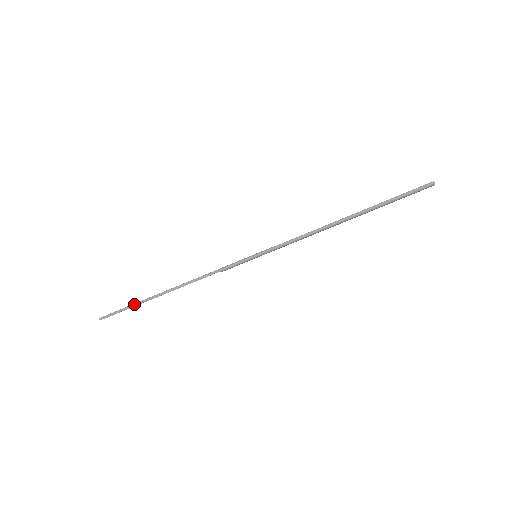
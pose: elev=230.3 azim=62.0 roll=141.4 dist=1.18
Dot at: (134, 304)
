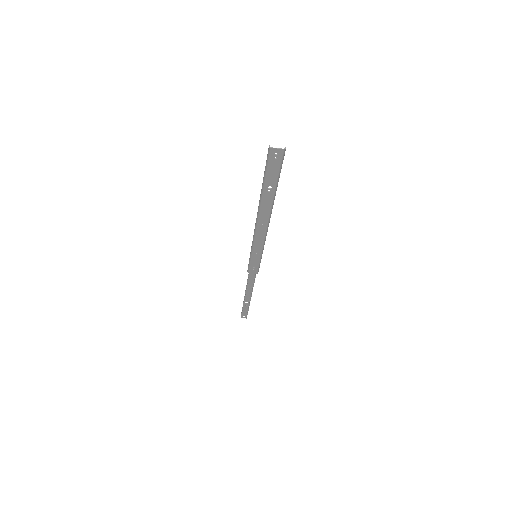
Dot at: (243, 305)
